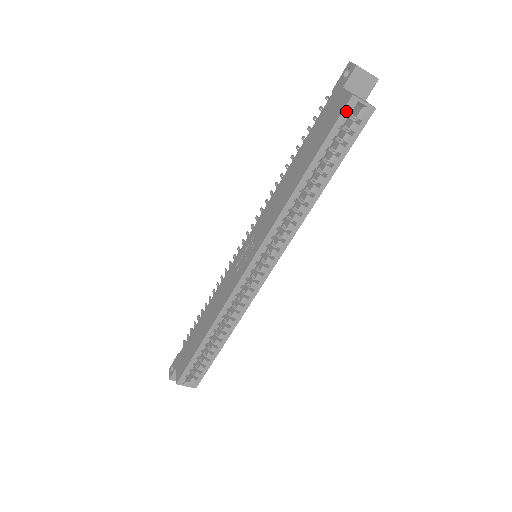
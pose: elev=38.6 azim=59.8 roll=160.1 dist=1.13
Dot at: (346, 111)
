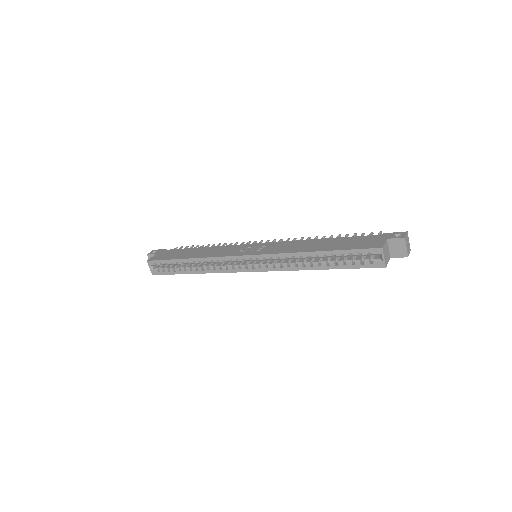
Dot at: (371, 250)
